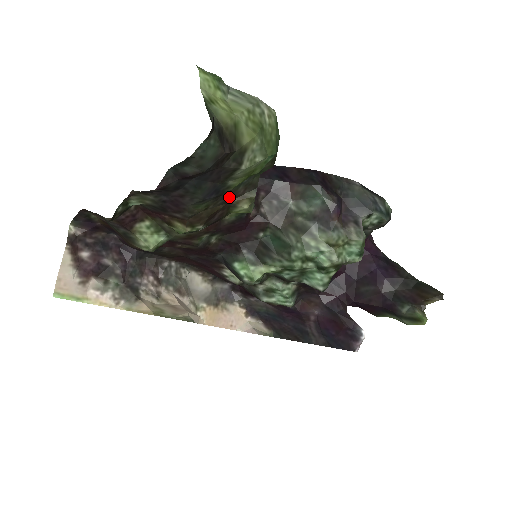
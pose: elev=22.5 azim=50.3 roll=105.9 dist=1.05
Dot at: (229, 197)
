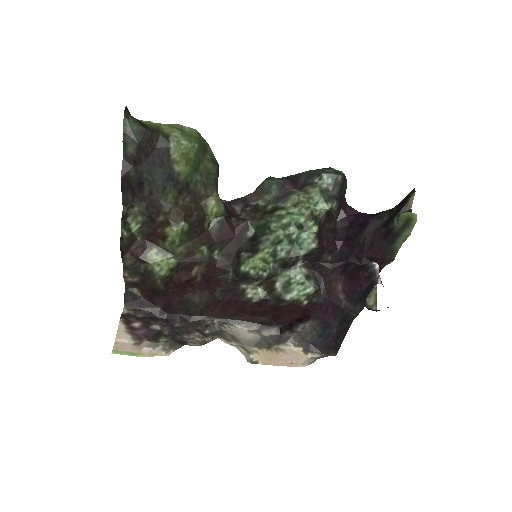
Dot at: (195, 196)
